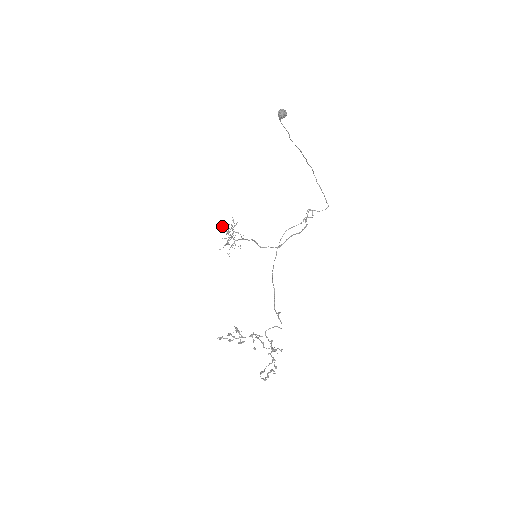
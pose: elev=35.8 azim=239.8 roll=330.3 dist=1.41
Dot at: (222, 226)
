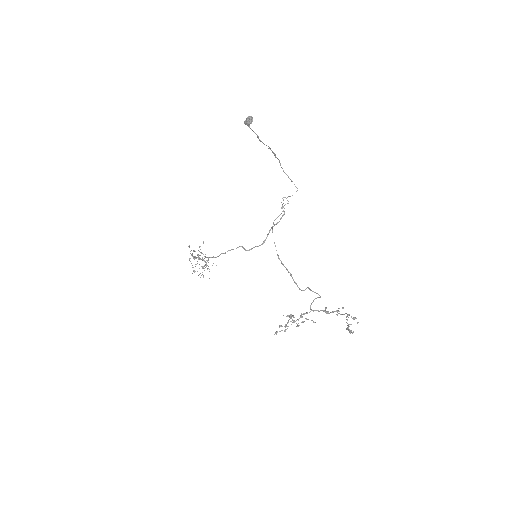
Dot at: (192, 253)
